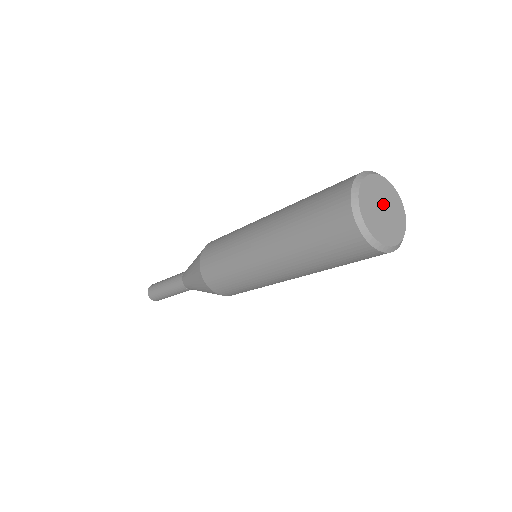
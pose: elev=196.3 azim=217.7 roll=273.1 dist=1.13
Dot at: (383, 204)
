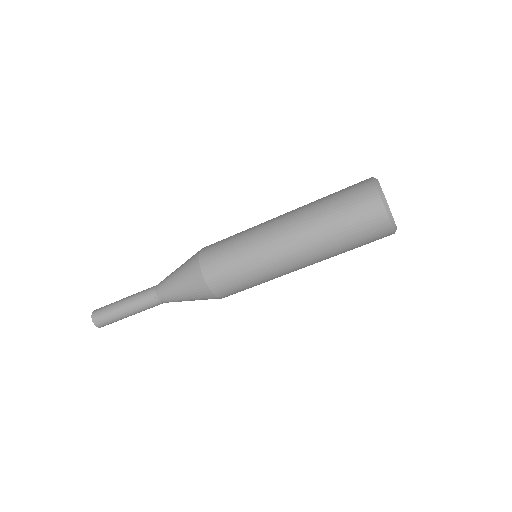
Dot at: occluded
